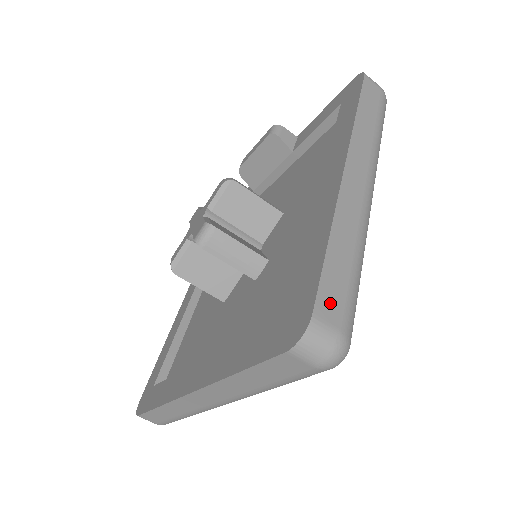
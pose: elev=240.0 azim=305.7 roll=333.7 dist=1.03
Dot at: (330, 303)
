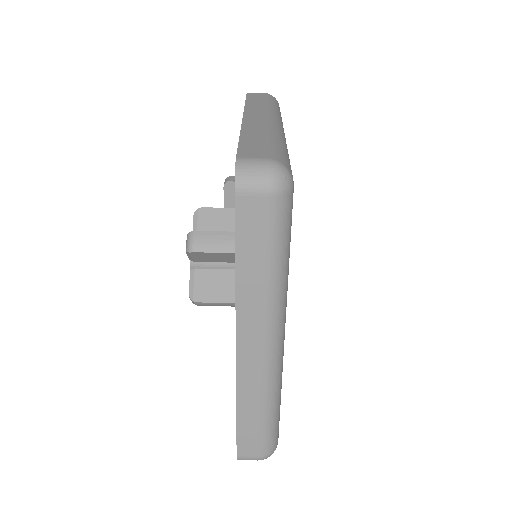
Dot at: (252, 152)
